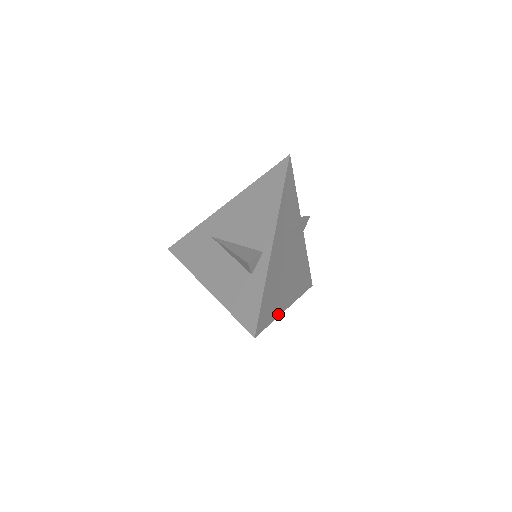
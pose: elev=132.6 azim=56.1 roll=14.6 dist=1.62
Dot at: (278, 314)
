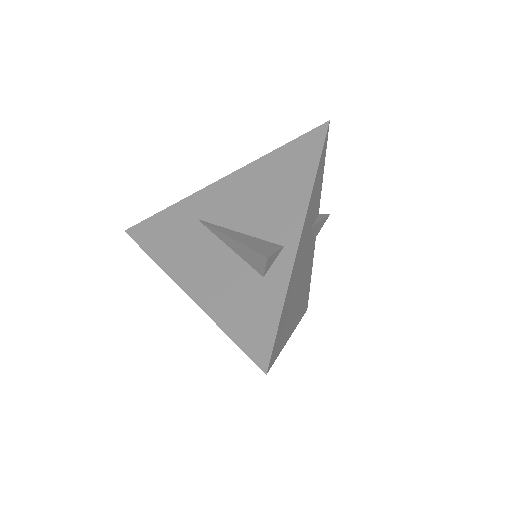
Dot at: (285, 341)
